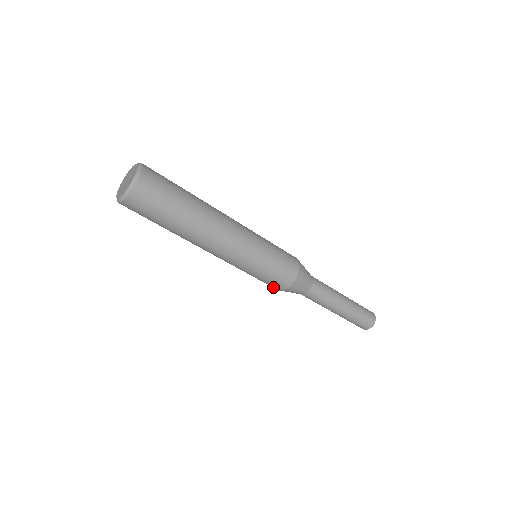
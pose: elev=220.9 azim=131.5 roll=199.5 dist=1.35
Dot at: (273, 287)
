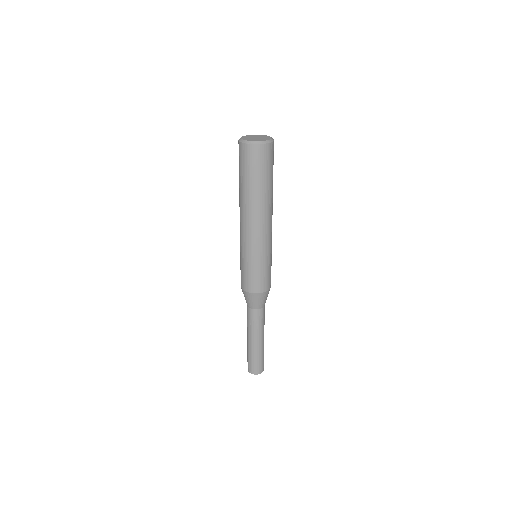
Dot at: (245, 285)
